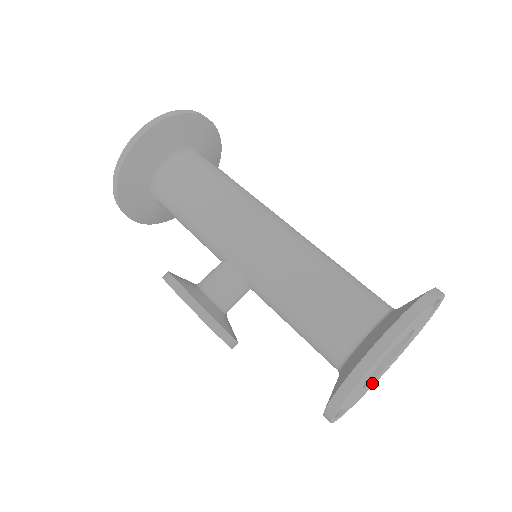
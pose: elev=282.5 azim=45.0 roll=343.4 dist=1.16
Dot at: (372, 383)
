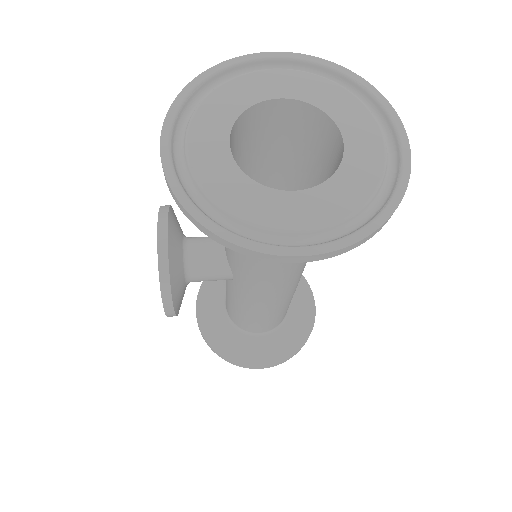
Dot at: (263, 215)
